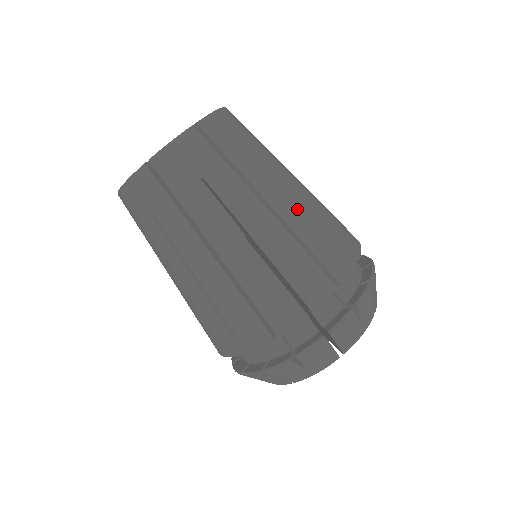
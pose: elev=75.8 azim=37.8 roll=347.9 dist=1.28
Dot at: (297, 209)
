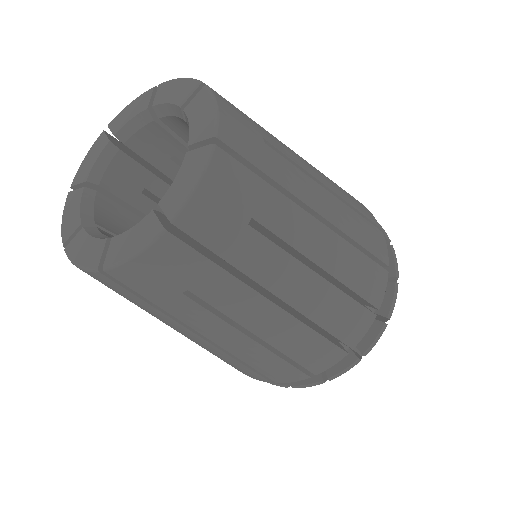
Dot at: (316, 287)
